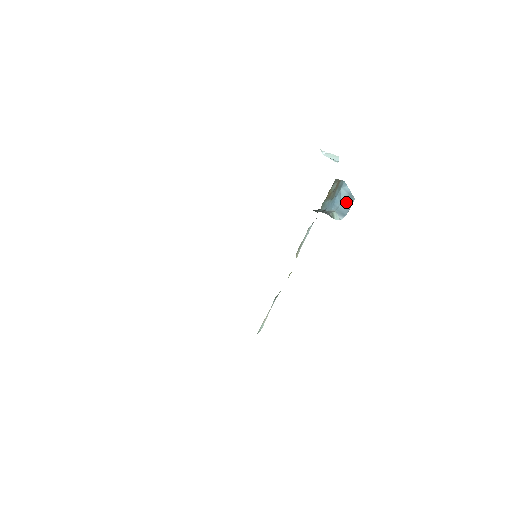
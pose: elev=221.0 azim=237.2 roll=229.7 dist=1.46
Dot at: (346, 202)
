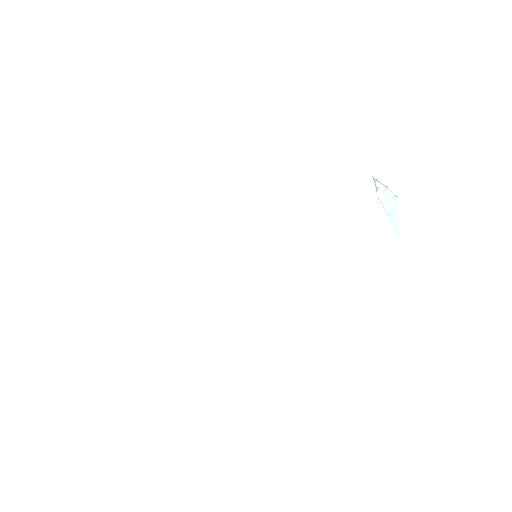
Dot at: occluded
